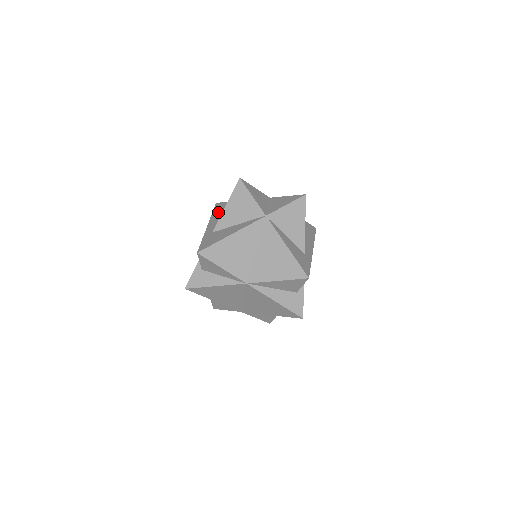
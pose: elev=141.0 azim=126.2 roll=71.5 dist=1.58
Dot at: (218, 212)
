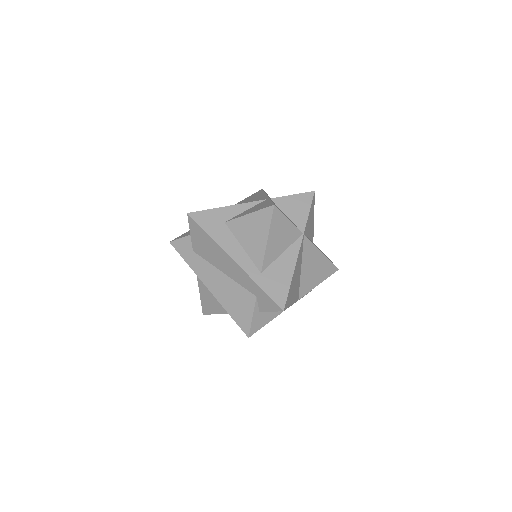
Dot at: (220, 234)
